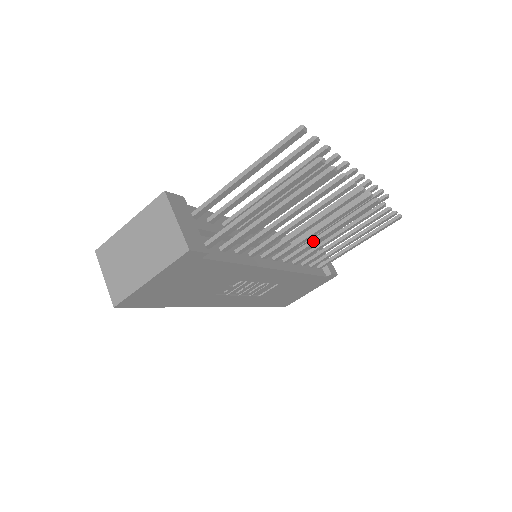
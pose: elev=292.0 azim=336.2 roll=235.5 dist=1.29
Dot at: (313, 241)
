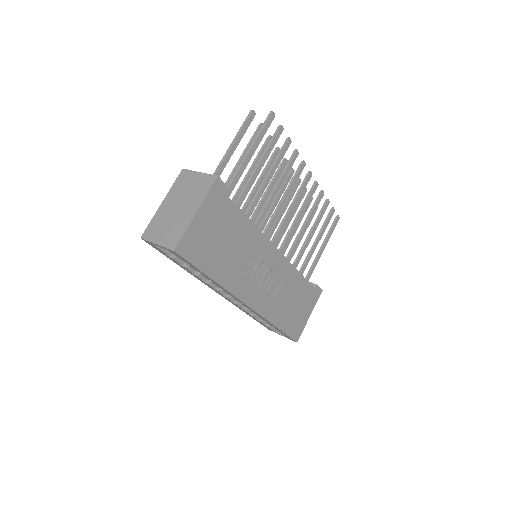
Dot at: (291, 228)
